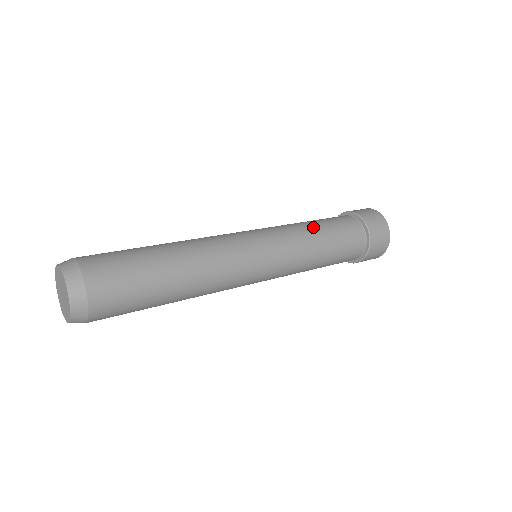
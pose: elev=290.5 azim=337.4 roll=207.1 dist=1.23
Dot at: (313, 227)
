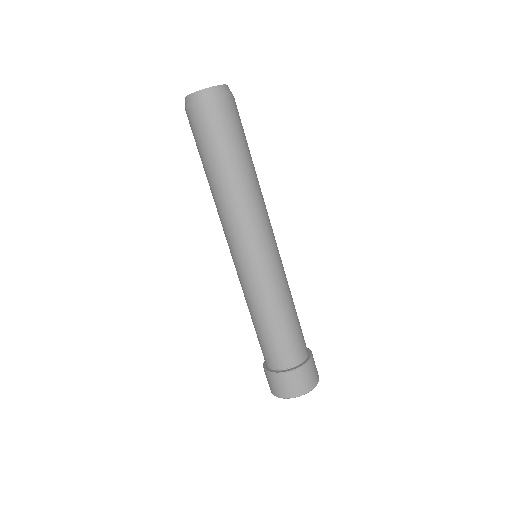
Dot at: occluded
